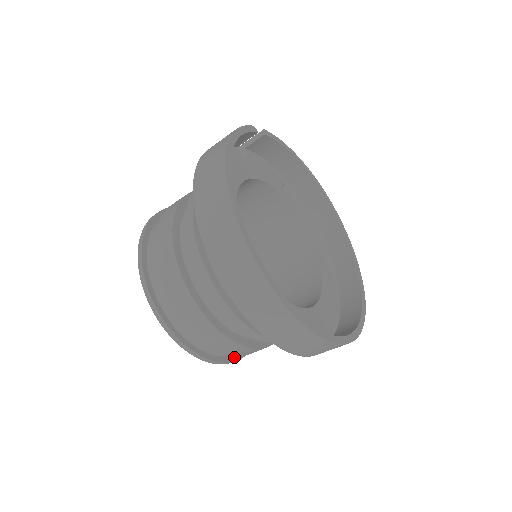
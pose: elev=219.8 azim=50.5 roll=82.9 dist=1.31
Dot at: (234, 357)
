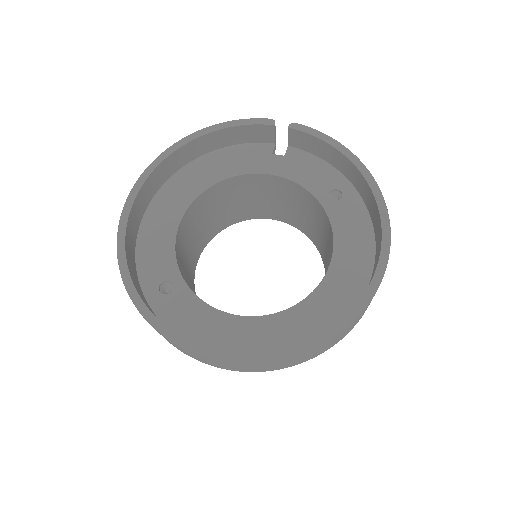
Dot at: occluded
